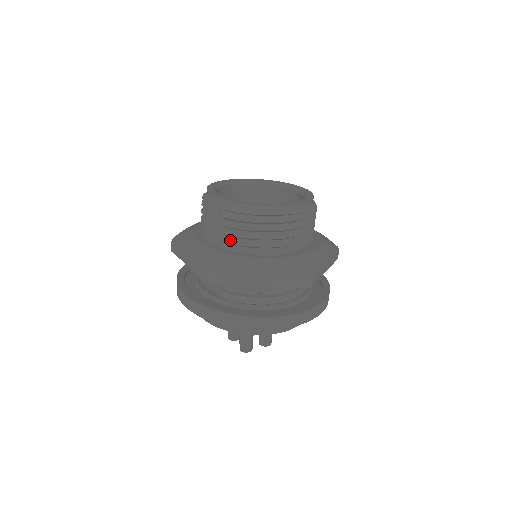
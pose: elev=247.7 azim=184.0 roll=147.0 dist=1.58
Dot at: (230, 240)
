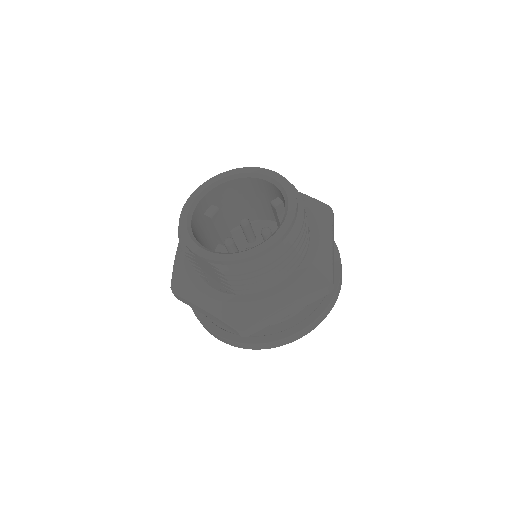
Dot at: (239, 287)
